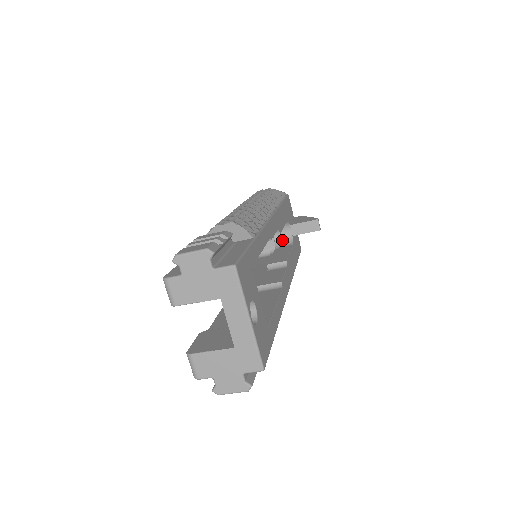
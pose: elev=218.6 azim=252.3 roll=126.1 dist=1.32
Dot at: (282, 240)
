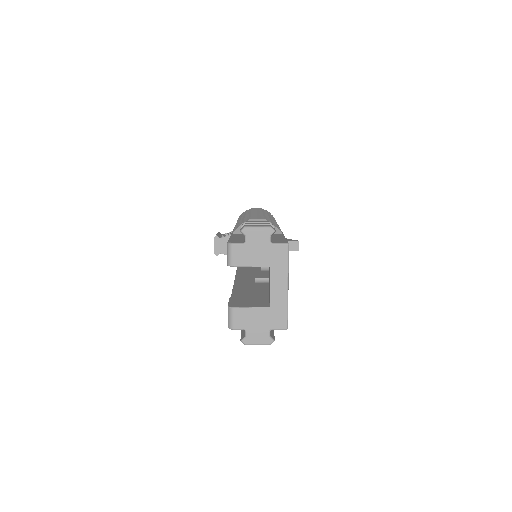
Dot at: occluded
